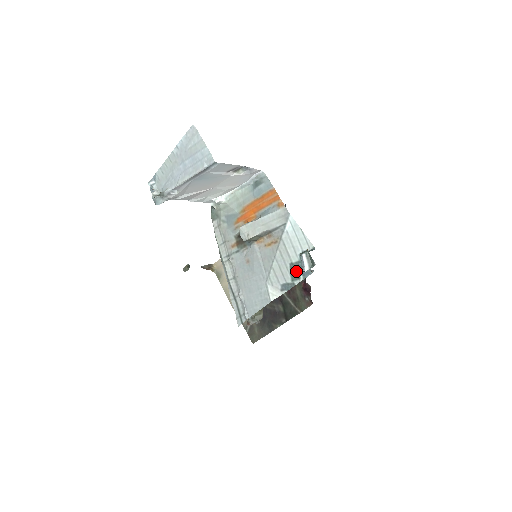
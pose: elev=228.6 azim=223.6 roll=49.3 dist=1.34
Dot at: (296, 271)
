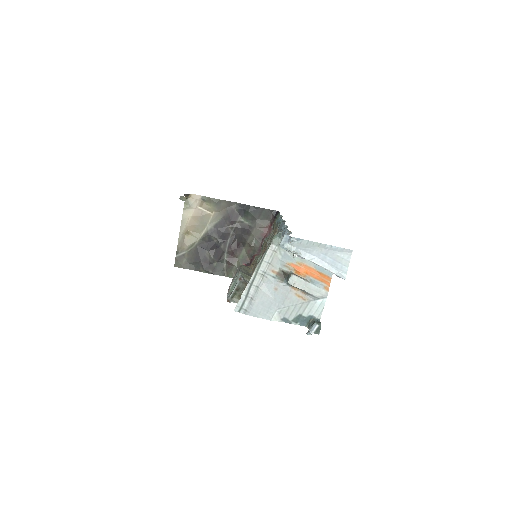
Dot at: (299, 319)
